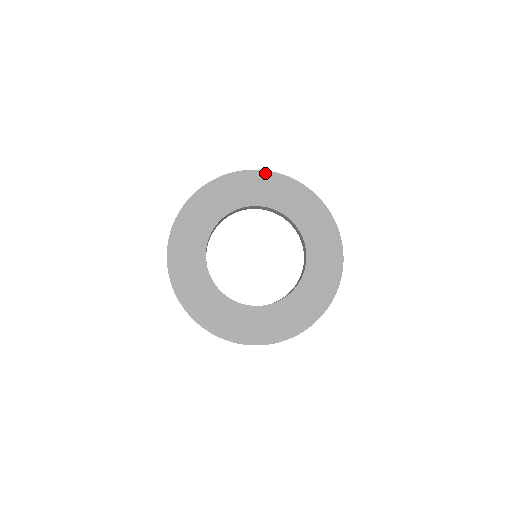
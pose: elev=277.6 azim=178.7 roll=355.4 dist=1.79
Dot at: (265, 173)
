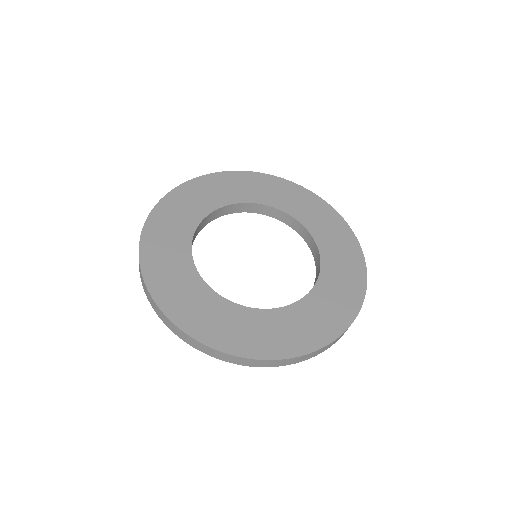
Dot at: (244, 173)
